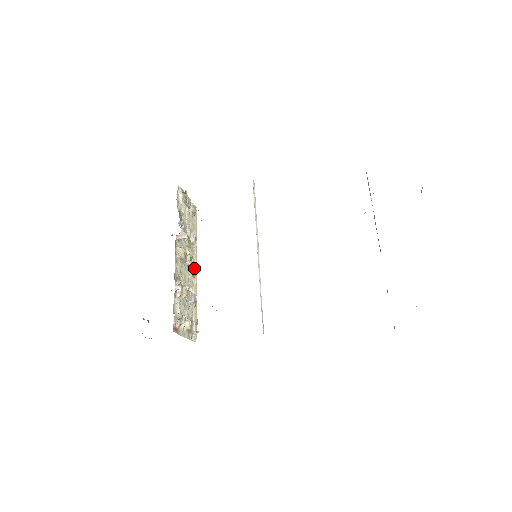
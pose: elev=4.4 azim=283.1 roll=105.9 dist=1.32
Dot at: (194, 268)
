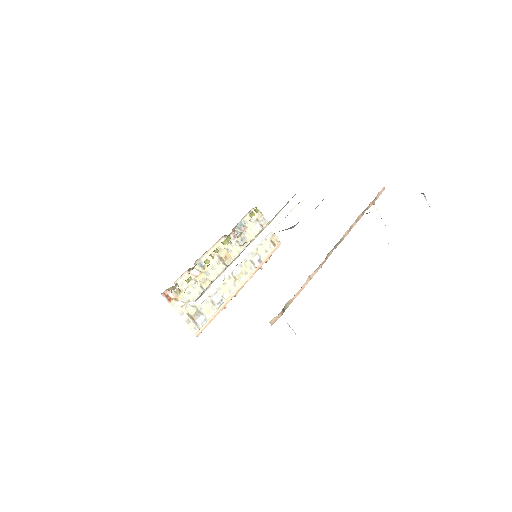
Dot at: (238, 279)
